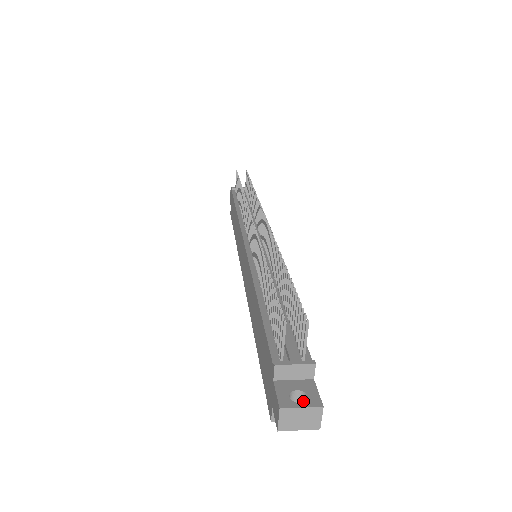
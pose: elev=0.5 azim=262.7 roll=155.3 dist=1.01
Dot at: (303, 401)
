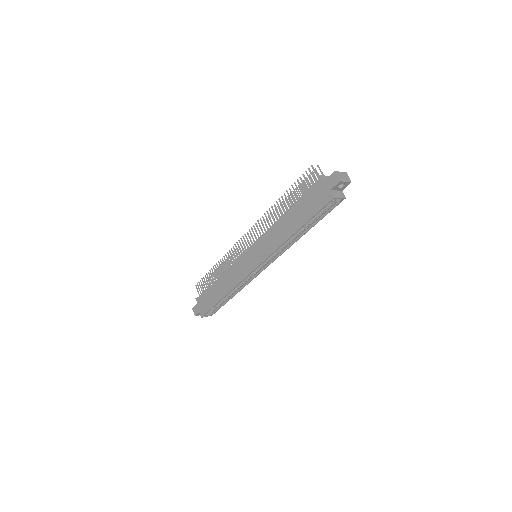
Dot at: occluded
